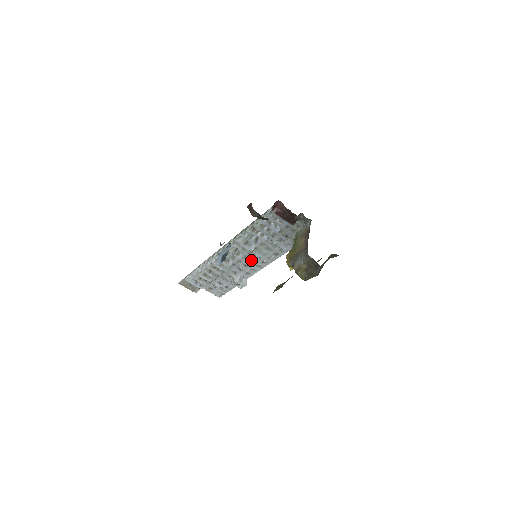
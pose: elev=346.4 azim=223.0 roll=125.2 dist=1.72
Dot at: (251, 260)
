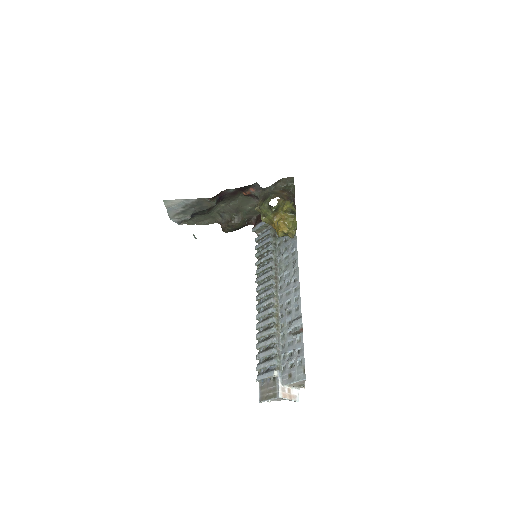
Dot at: (286, 291)
